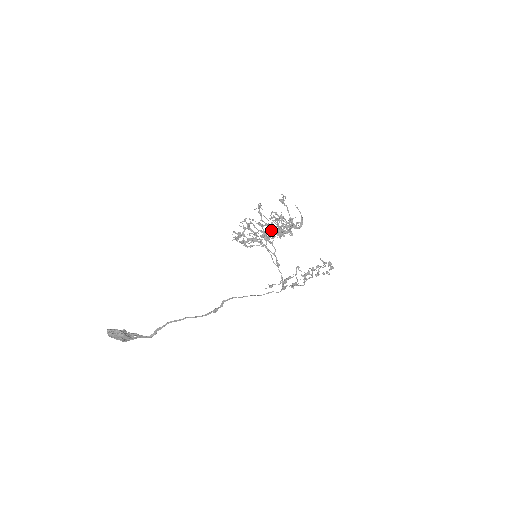
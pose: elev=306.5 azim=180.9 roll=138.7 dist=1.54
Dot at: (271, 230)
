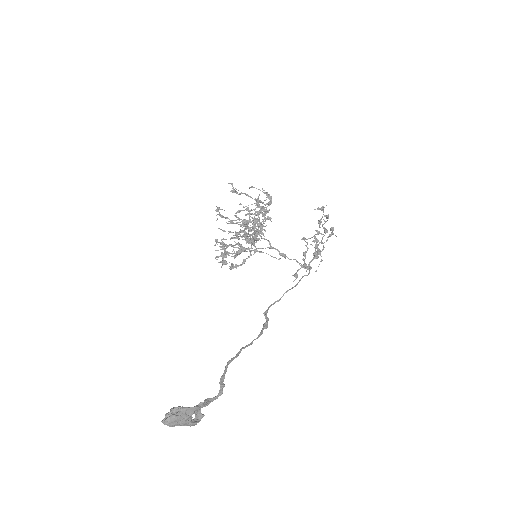
Dot at: (248, 223)
